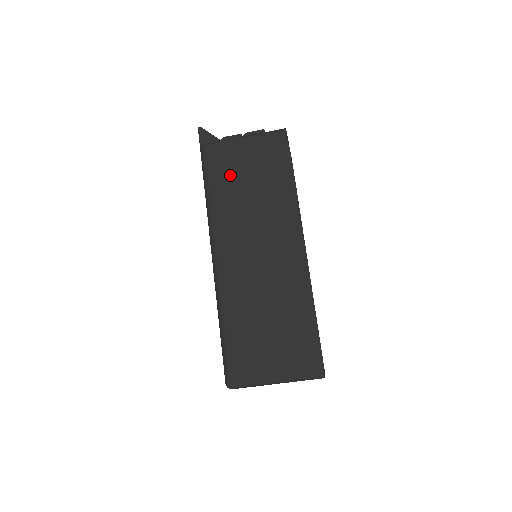
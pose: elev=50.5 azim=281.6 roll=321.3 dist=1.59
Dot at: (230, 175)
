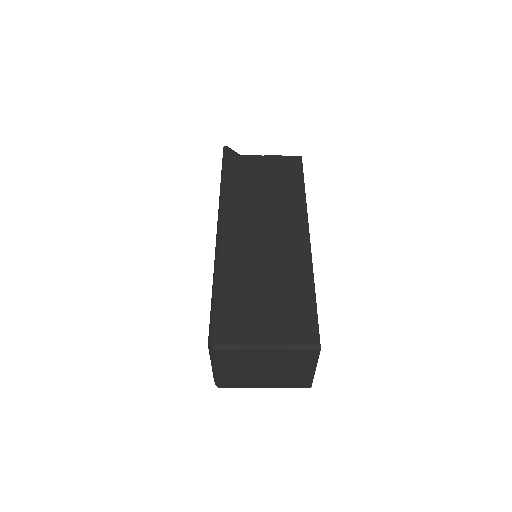
Dot at: (247, 177)
